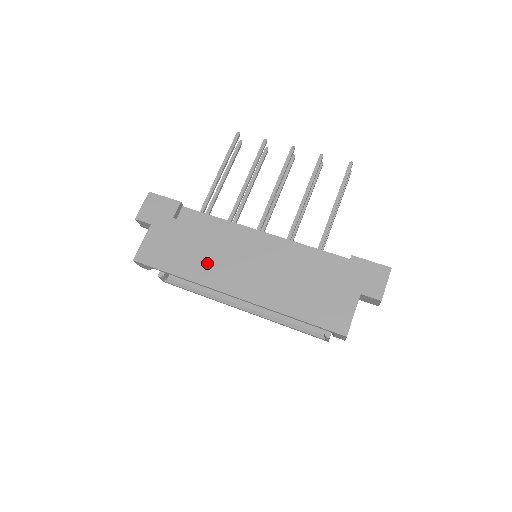
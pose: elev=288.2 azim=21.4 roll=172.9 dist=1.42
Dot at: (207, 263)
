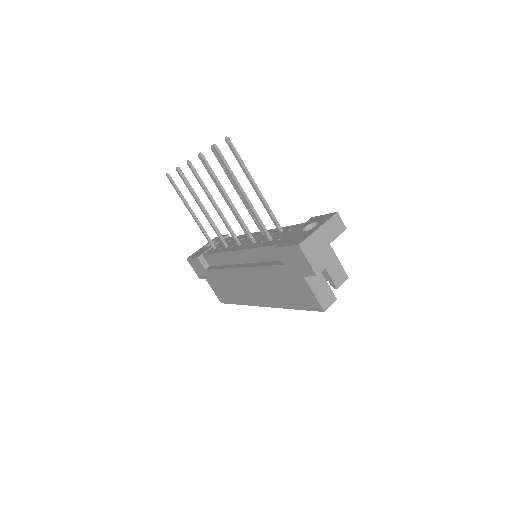
Dot at: (238, 291)
